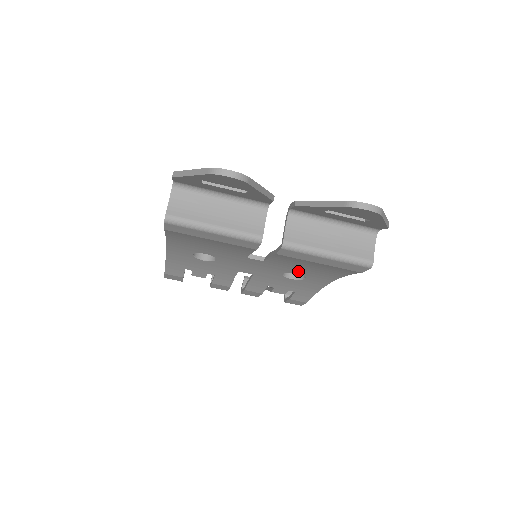
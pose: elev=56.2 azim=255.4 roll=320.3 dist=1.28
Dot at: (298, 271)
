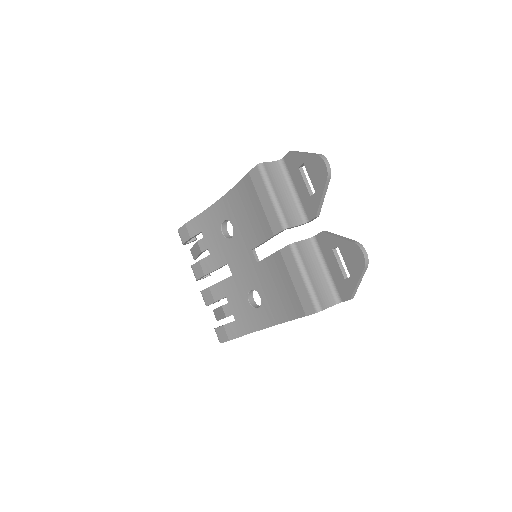
Dot at: (264, 293)
